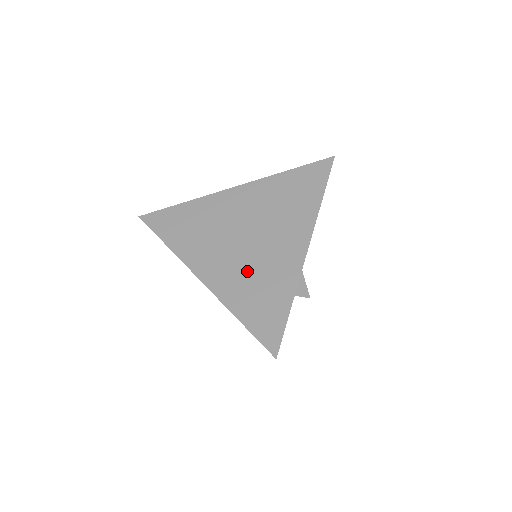
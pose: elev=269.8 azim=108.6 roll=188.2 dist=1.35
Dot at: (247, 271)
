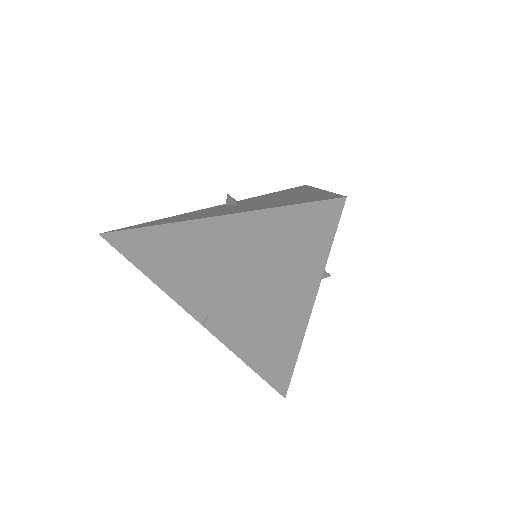
Dot at: (242, 325)
